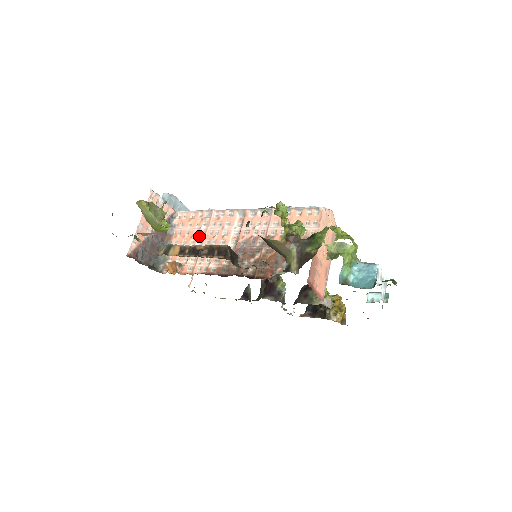
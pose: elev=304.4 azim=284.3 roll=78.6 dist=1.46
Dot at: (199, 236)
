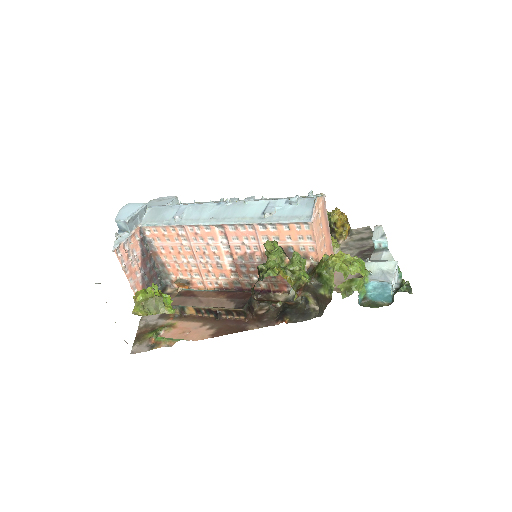
Dot at: (187, 252)
